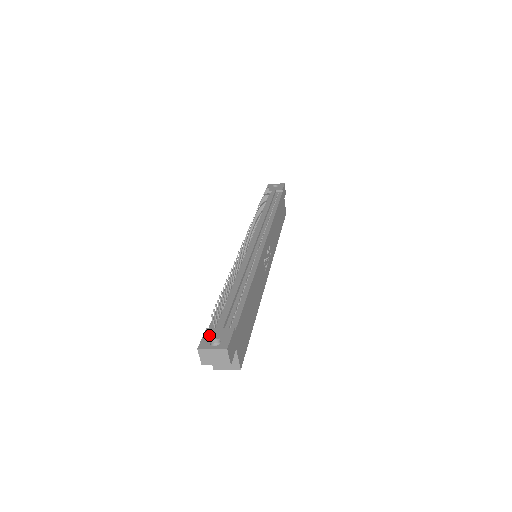
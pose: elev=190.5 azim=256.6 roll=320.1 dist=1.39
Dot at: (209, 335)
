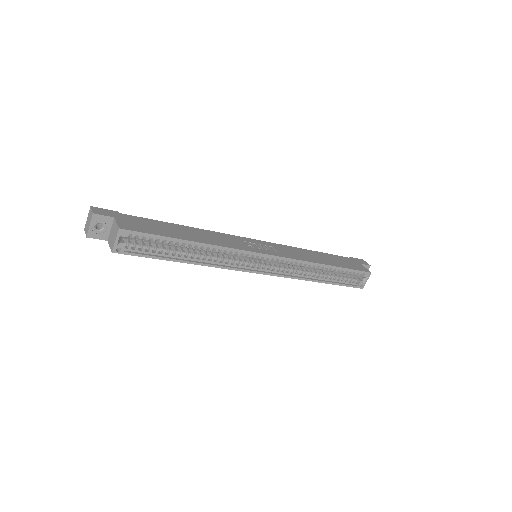
Dot at: occluded
